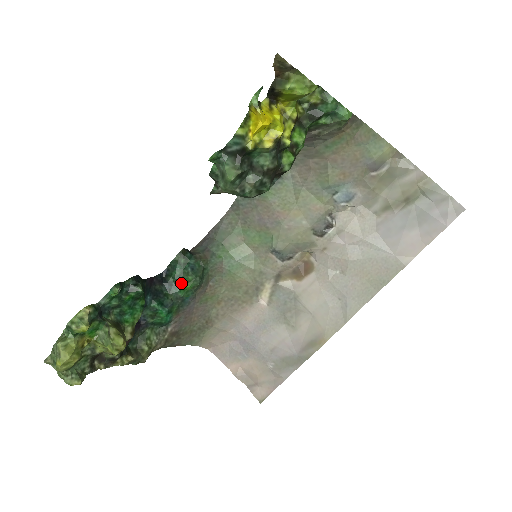
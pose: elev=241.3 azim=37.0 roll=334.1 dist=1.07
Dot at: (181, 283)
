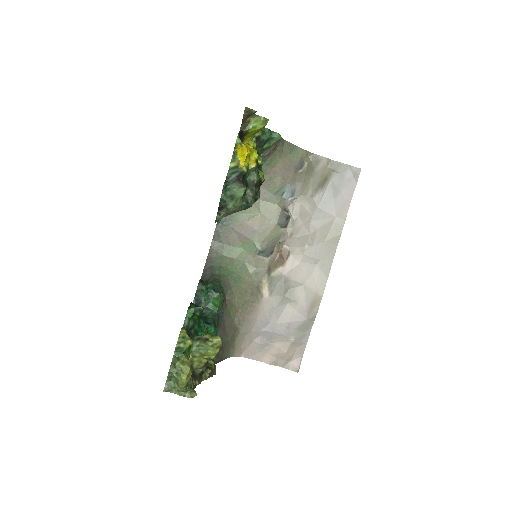
Dot at: (211, 304)
